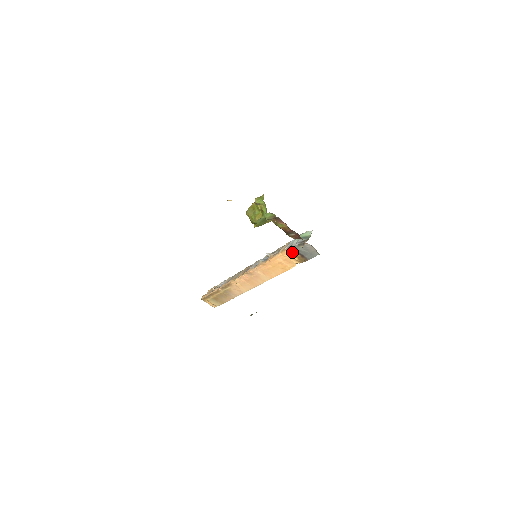
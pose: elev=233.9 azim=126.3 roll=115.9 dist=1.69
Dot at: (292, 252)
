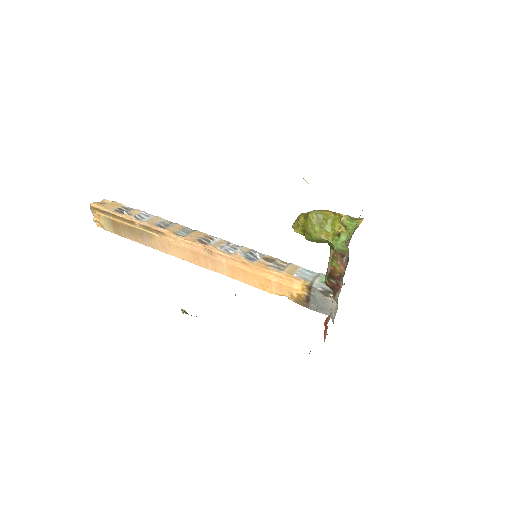
Dot at: (301, 288)
